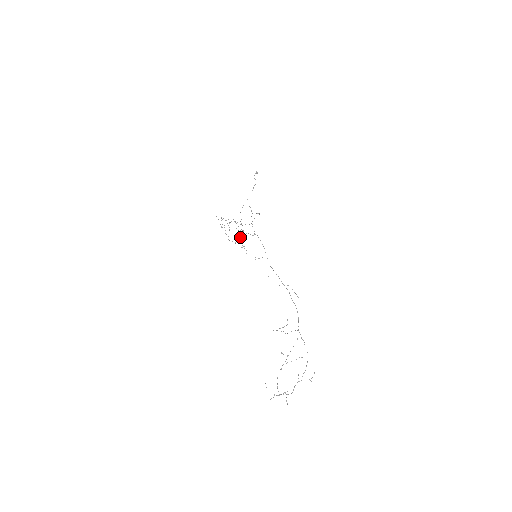
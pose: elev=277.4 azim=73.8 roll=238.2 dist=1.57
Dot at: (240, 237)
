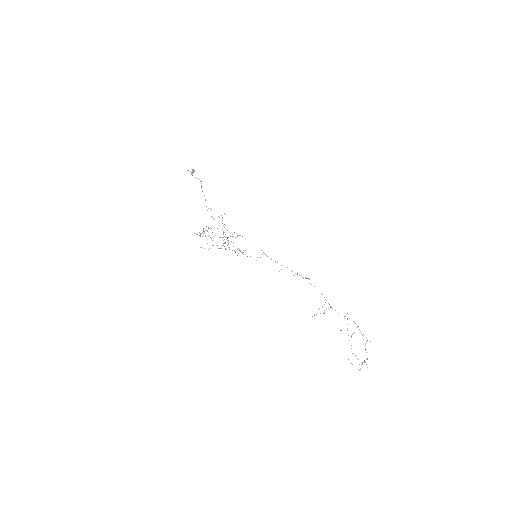
Dot at: occluded
